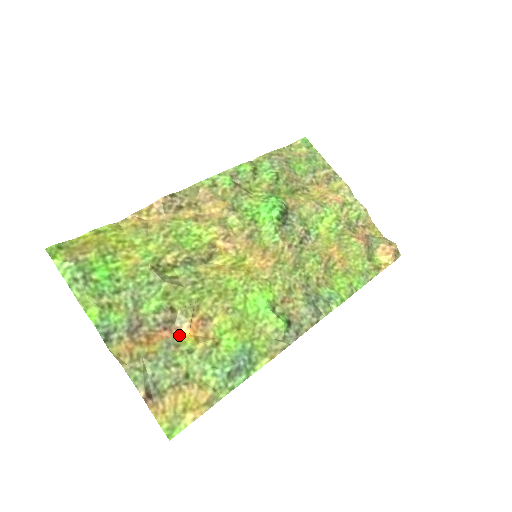
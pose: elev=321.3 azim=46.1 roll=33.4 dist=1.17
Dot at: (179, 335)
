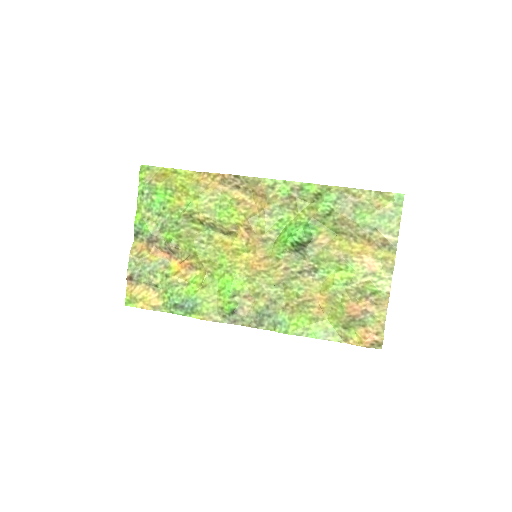
Dot at: (173, 262)
